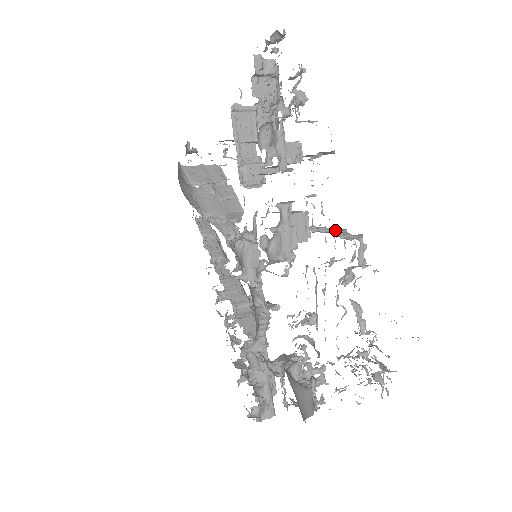
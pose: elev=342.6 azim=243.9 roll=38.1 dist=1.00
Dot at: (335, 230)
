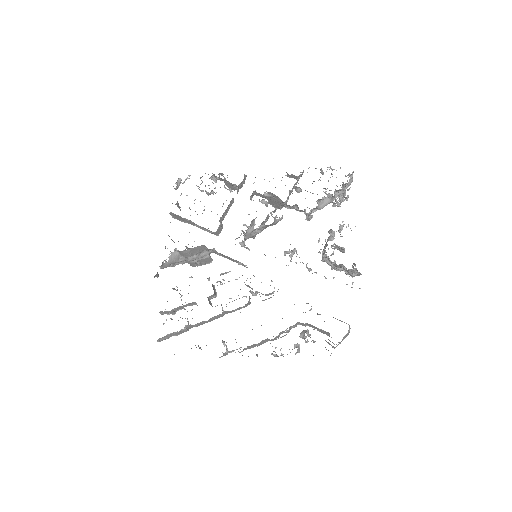
Dot at: occluded
